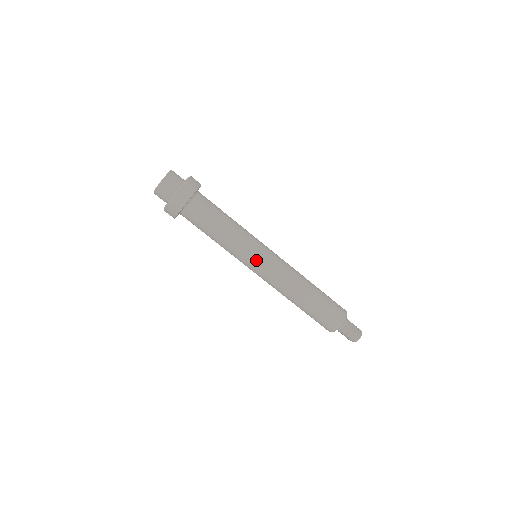
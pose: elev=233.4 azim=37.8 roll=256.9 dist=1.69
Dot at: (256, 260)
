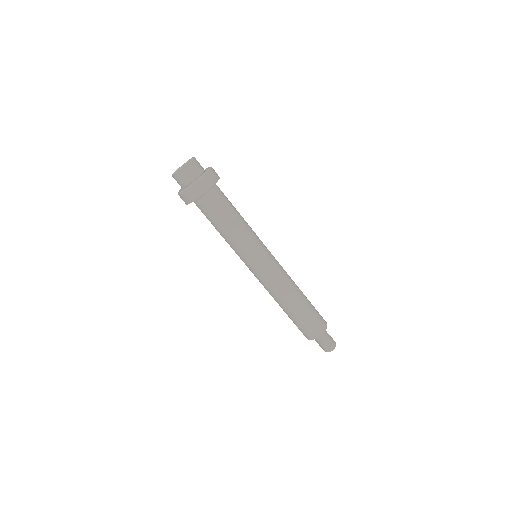
Dot at: (260, 258)
